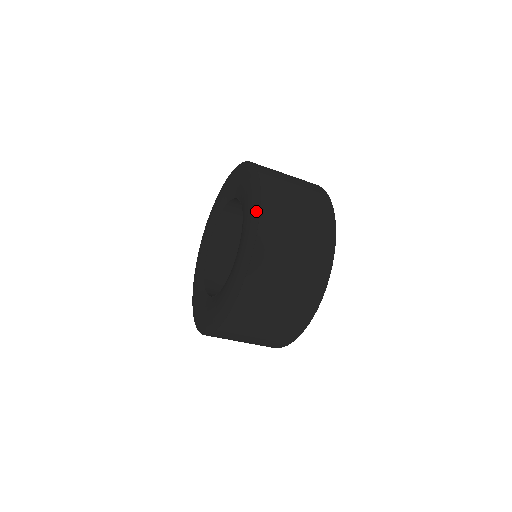
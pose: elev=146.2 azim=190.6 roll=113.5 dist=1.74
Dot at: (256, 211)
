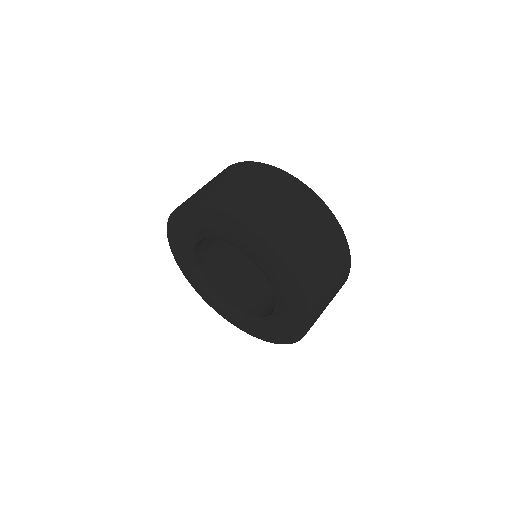
Dot at: (287, 274)
